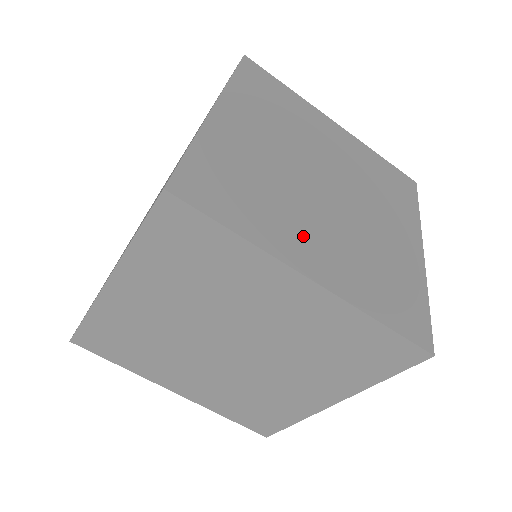
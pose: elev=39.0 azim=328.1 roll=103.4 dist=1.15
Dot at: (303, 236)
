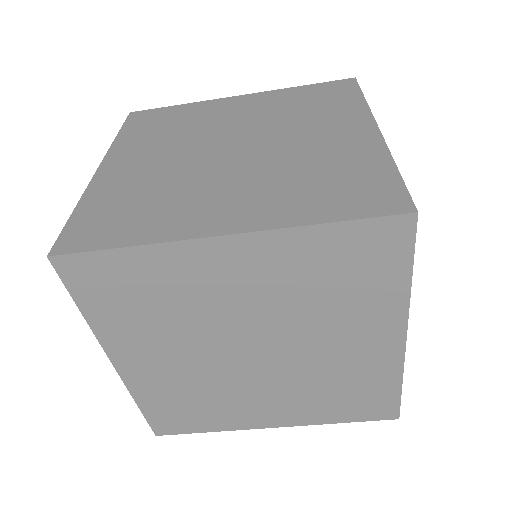
Dot at: occluded
